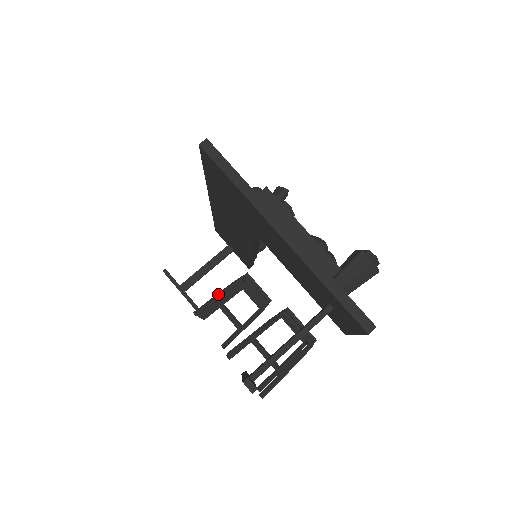
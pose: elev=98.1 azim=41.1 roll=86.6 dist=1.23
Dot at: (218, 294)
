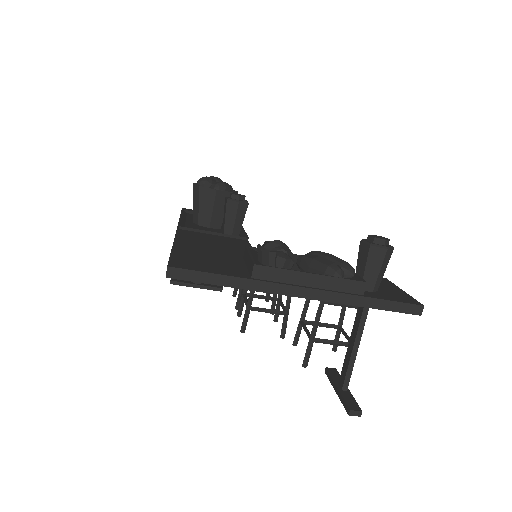
Dot at: (248, 304)
